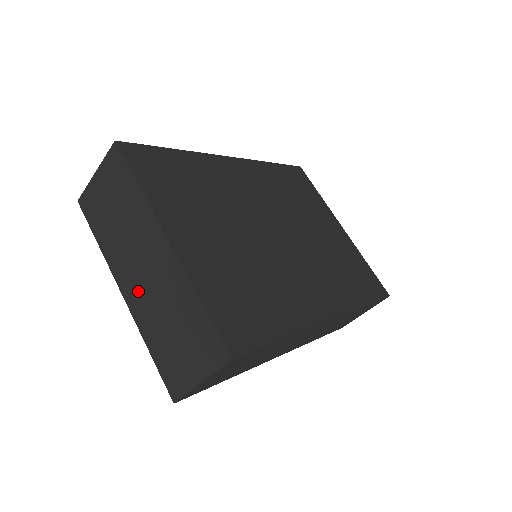
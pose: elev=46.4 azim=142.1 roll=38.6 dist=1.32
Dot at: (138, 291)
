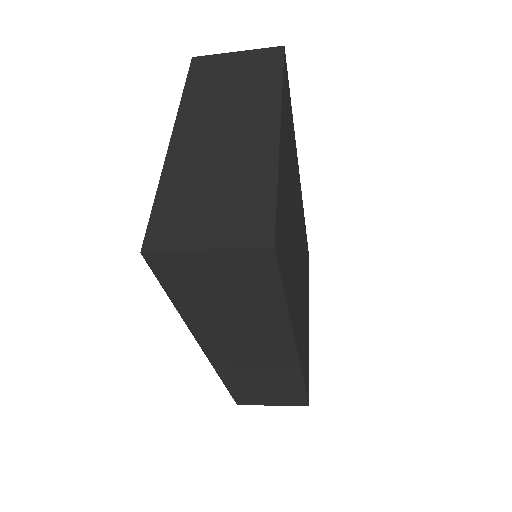
Dot at: (198, 143)
